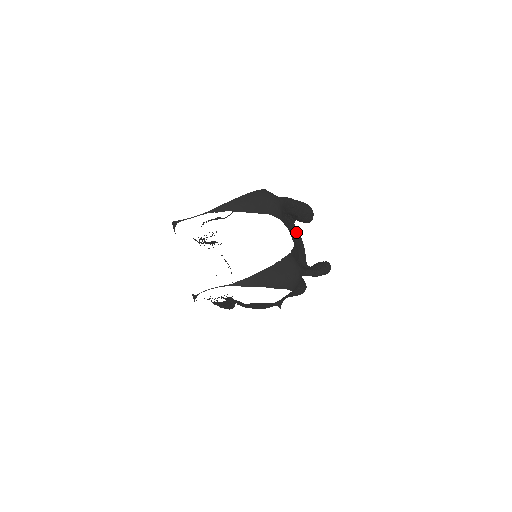
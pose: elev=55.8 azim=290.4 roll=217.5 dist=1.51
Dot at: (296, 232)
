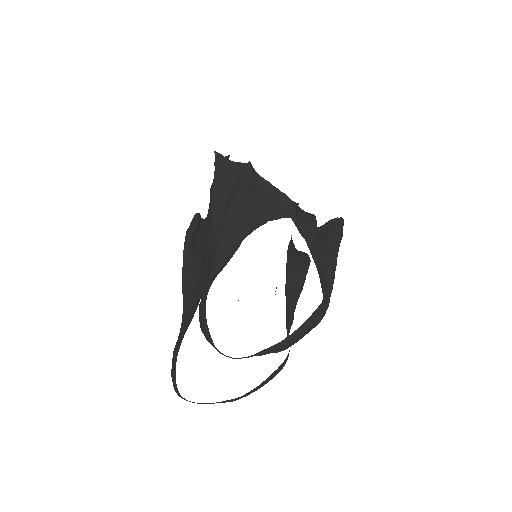
Dot at: occluded
